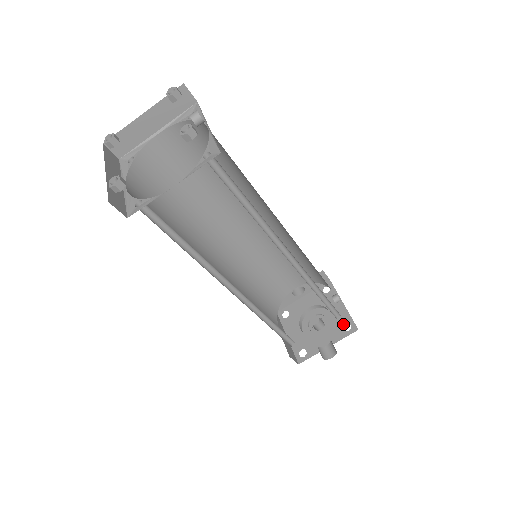
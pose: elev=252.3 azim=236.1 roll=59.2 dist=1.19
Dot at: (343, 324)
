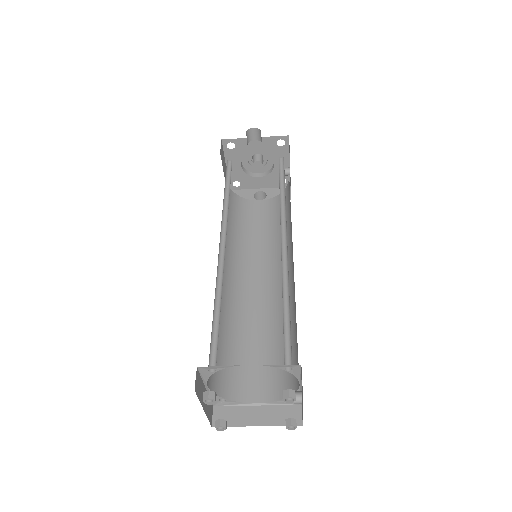
Dot at: occluded
